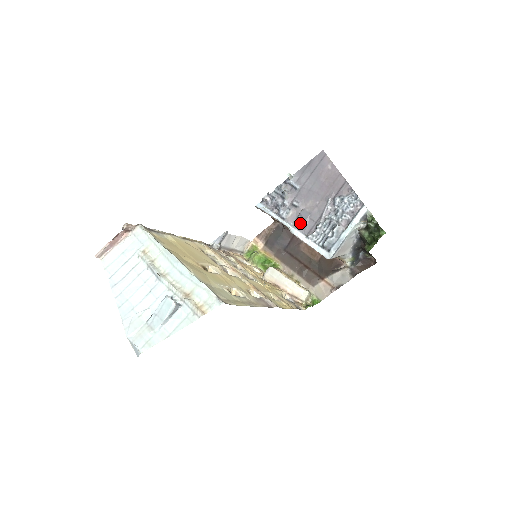
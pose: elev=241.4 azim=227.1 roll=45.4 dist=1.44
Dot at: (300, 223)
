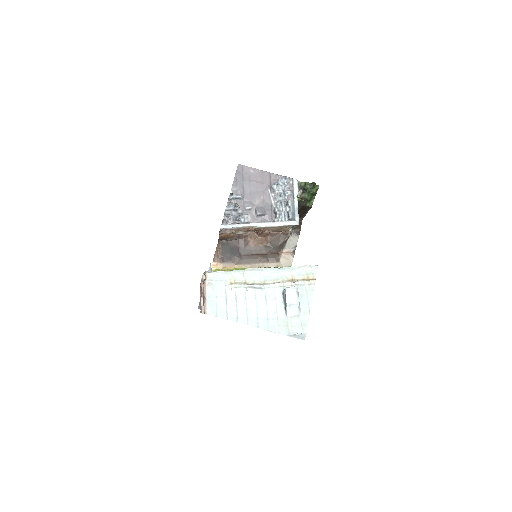
Dot at: (261, 218)
